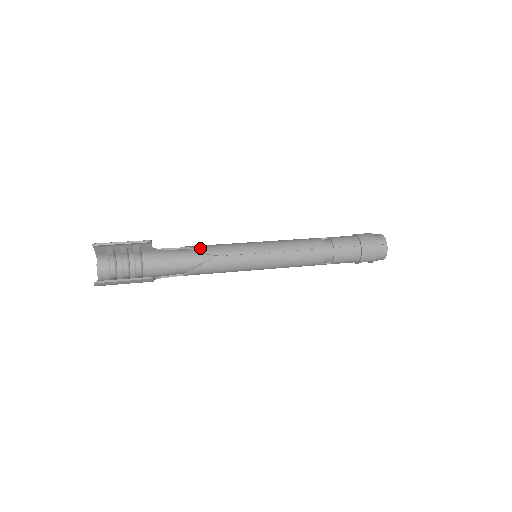
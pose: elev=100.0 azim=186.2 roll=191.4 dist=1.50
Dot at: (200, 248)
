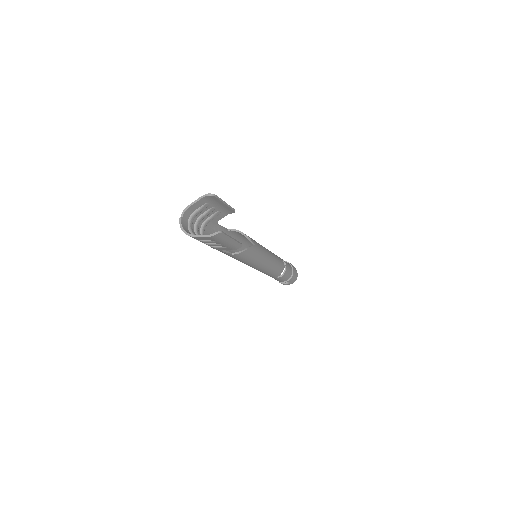
Dot at: (245, 234)
